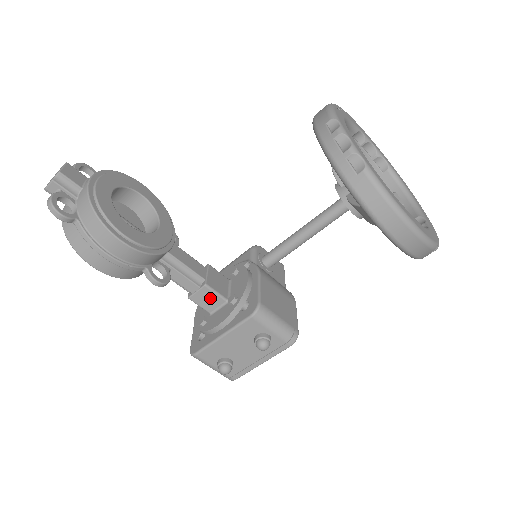
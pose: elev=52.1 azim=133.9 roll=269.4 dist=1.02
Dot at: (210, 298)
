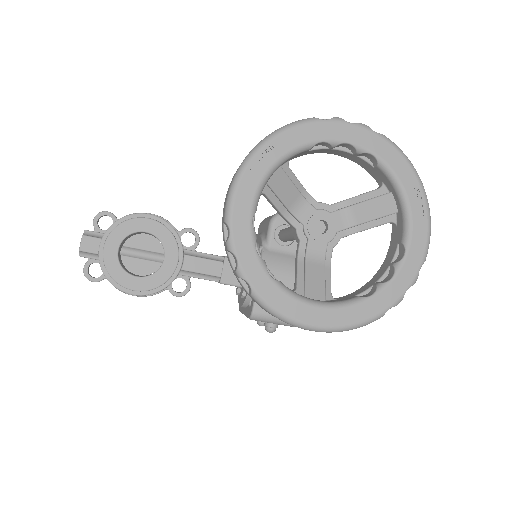
Dot at: occluded
